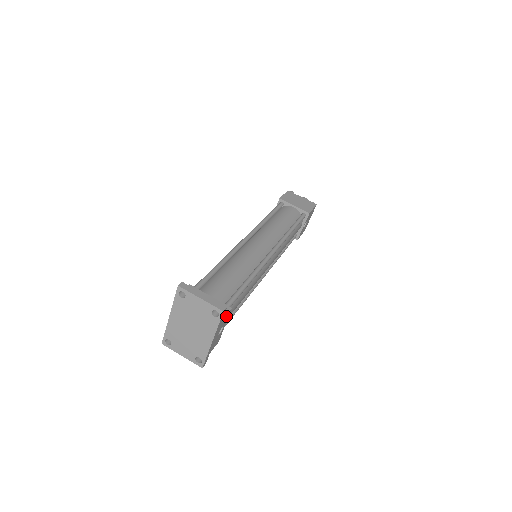
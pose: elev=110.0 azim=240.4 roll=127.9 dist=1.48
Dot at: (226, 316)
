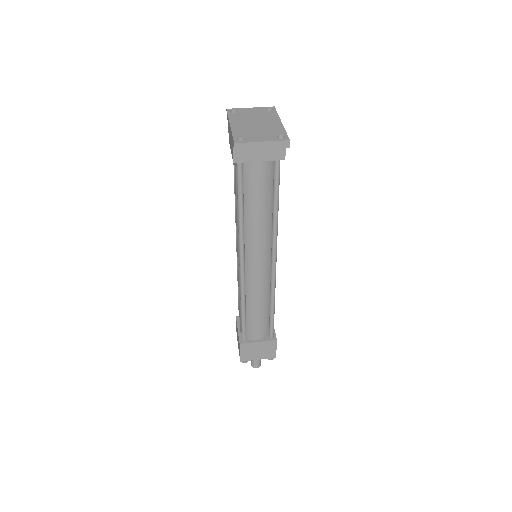
Dot at: occluded
